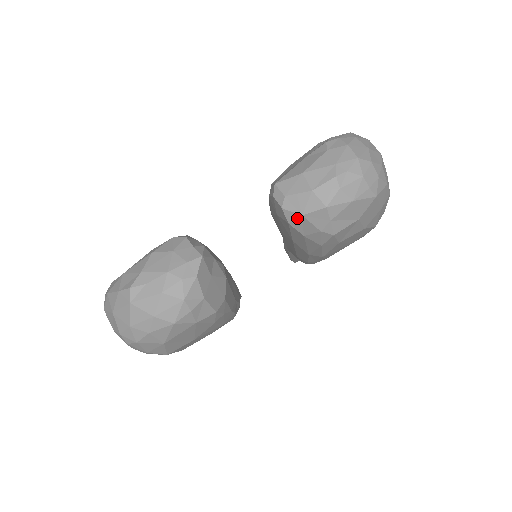
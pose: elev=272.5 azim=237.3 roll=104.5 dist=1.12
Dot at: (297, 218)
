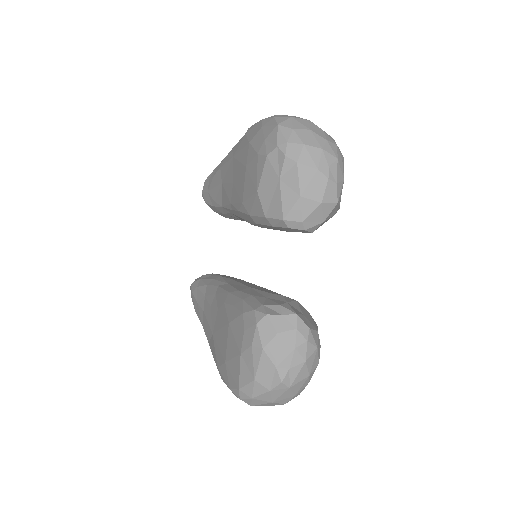
Dot at: occluded
